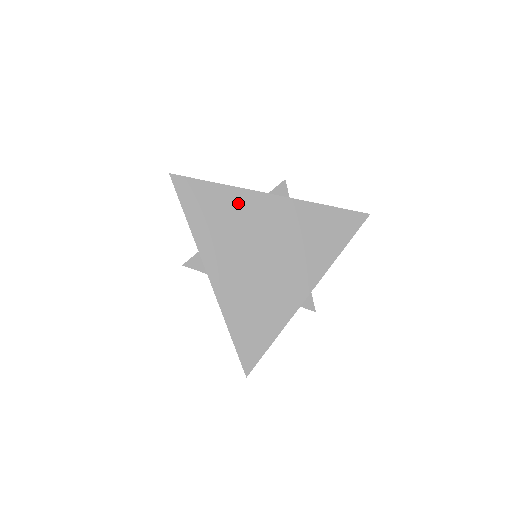
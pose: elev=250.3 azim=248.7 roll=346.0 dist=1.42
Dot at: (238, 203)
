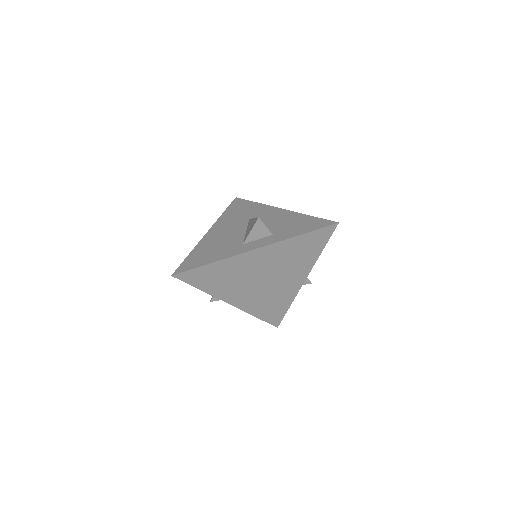
Dot at: (230, 266)
